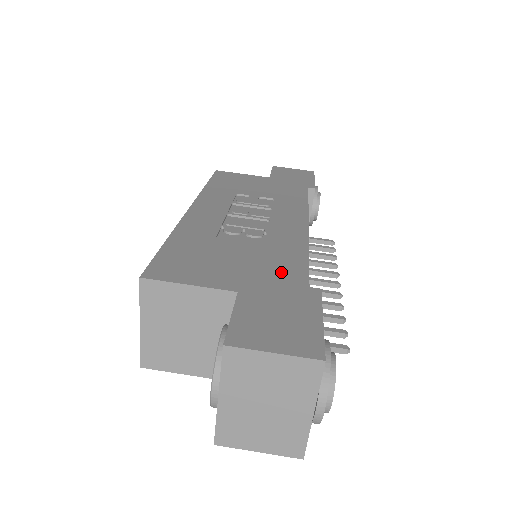
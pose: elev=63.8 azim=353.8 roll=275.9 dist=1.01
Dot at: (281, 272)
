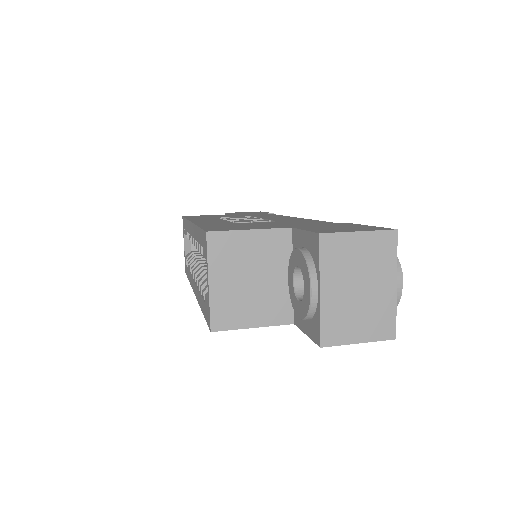
Dot at: (309, 223)
